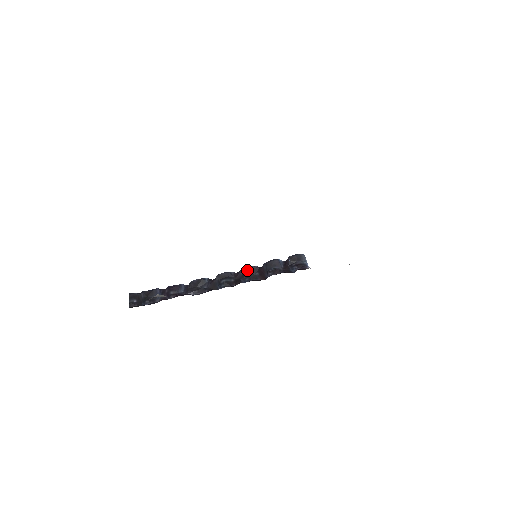
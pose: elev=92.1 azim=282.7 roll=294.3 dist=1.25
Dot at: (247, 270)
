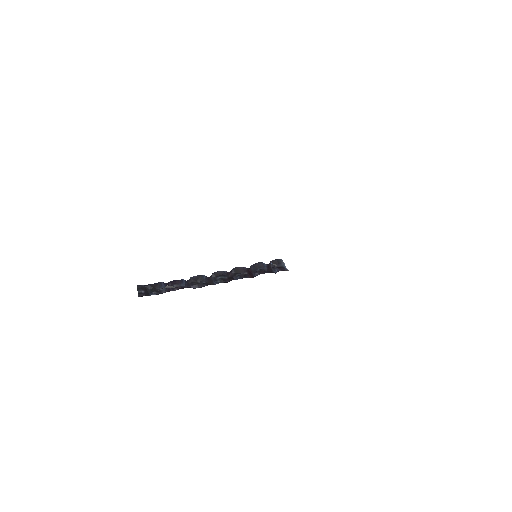
Dot at: (238, 270)
